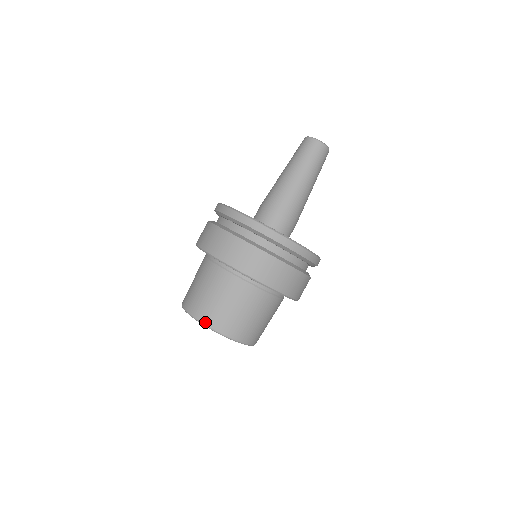
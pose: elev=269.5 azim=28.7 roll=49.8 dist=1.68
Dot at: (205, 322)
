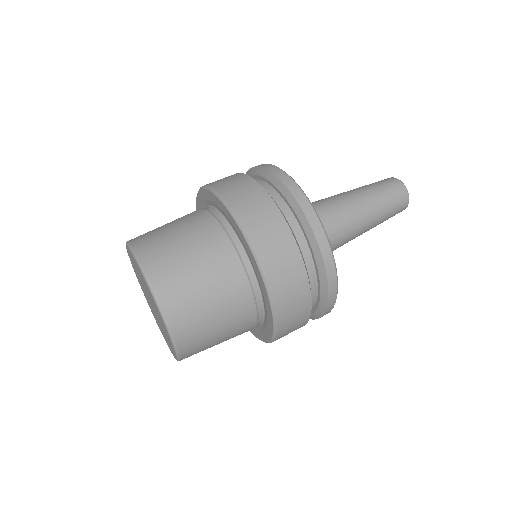
Dot at: (147, 267)
